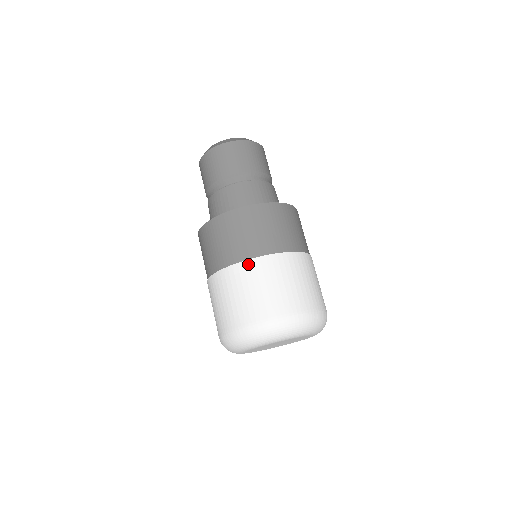
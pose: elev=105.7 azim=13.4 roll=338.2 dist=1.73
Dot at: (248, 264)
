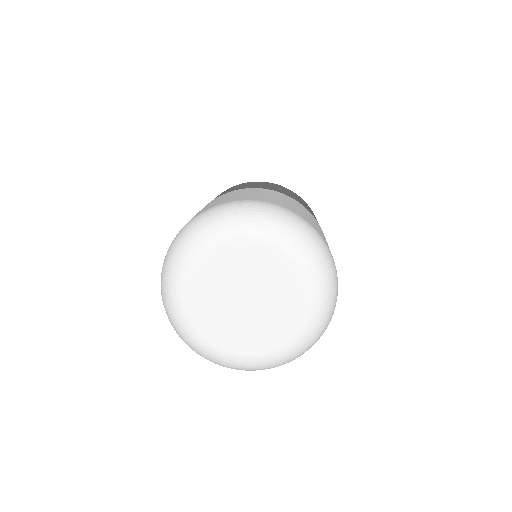
Dot at: (222, 195)
